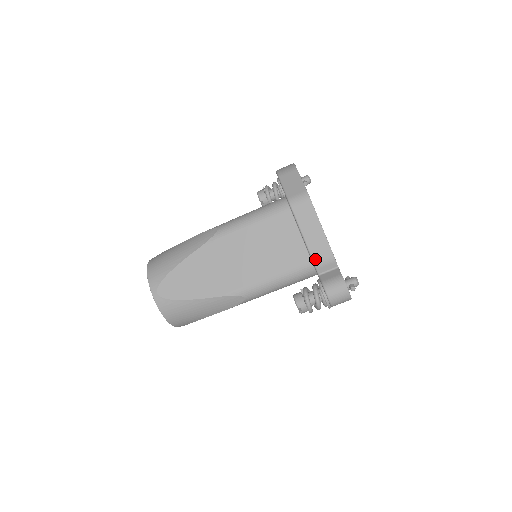
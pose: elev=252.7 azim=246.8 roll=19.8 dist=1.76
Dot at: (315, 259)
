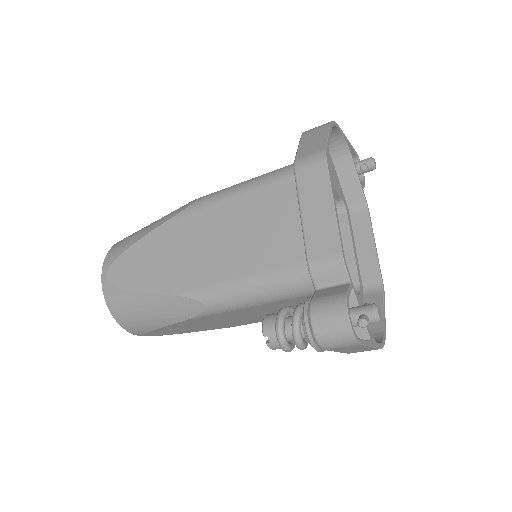
Dot at: (311, 259)
